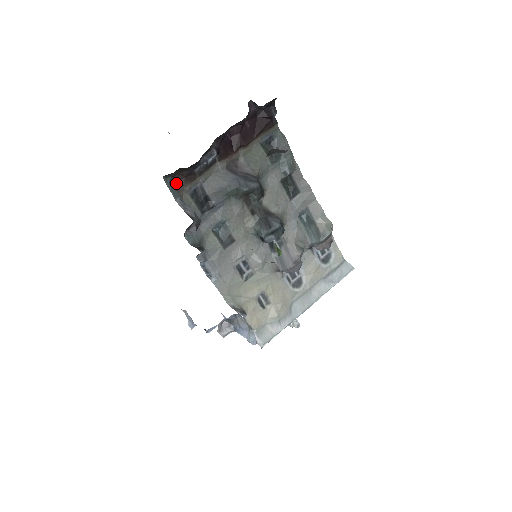
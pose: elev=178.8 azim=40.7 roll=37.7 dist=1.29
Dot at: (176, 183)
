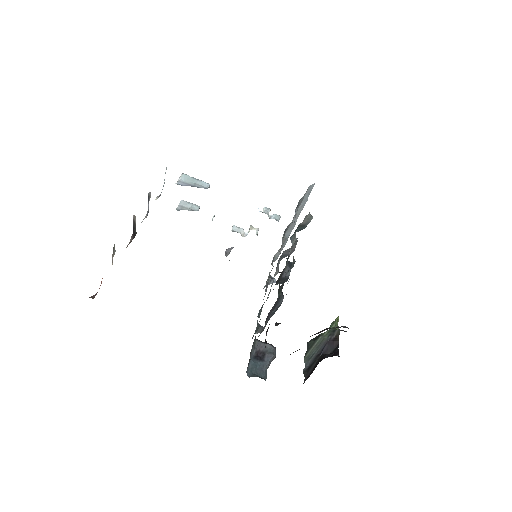
Dot at: occluded
